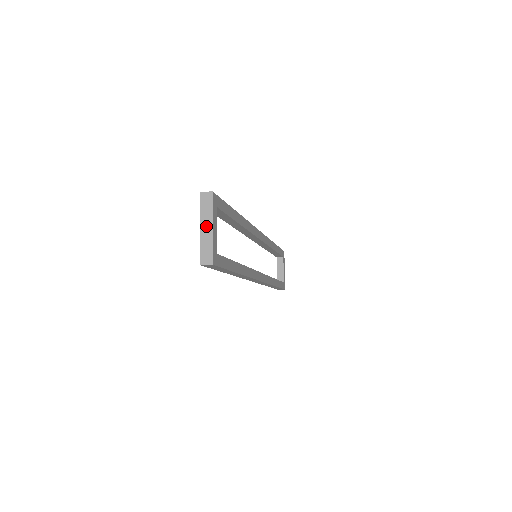
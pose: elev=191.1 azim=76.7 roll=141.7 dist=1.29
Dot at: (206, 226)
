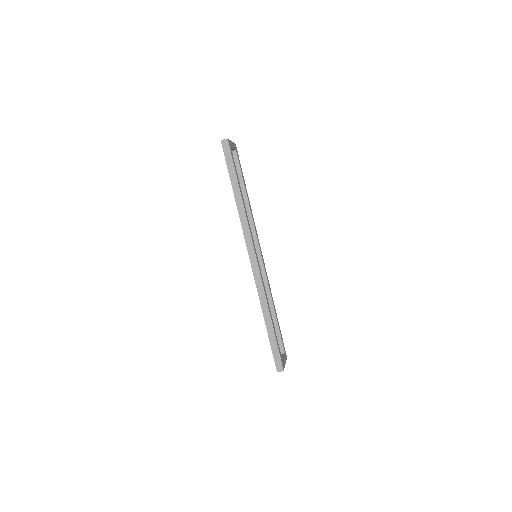
Dot at: occluded
